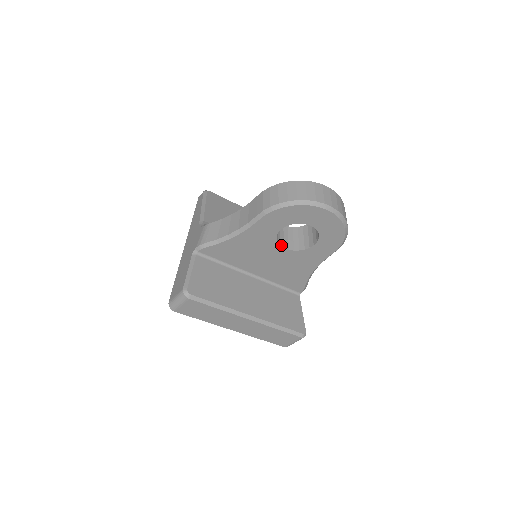
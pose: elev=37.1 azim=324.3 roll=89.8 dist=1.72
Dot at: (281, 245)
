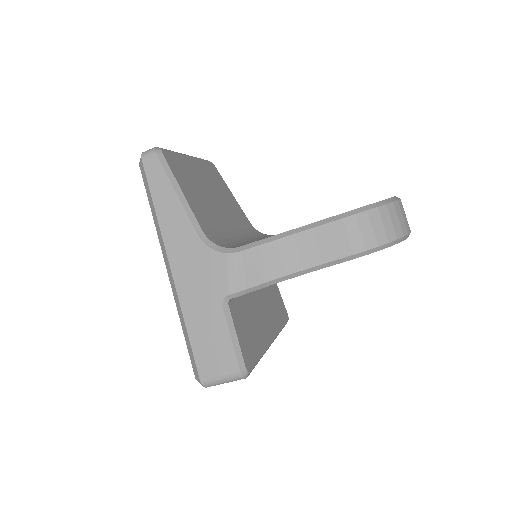
Dot at: occluded
